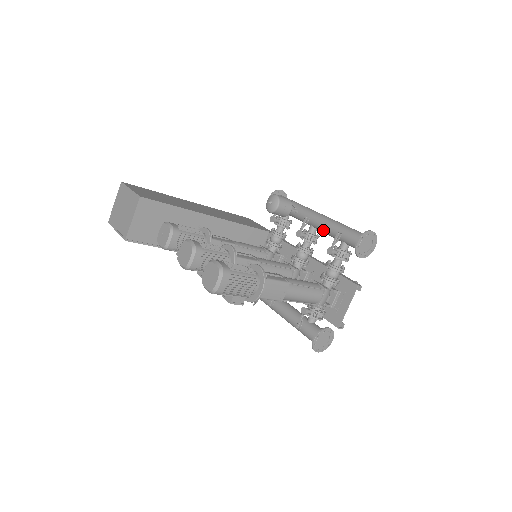
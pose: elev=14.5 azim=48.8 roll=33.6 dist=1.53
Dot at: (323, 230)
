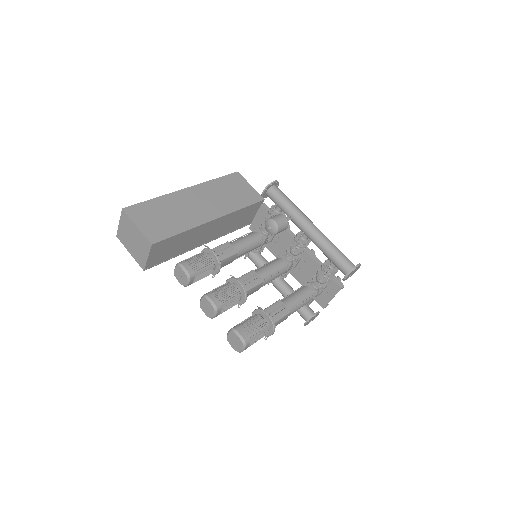
Dot at: occluded
